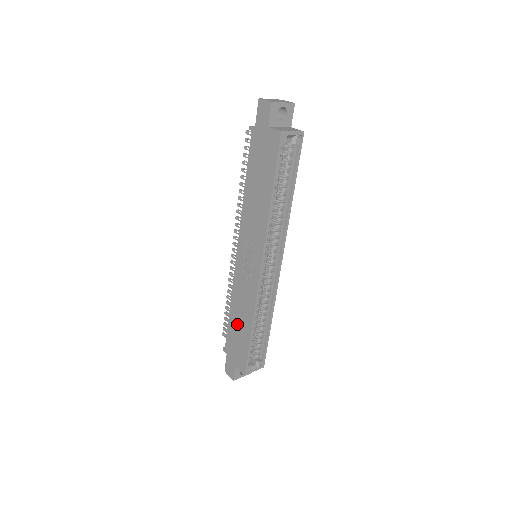
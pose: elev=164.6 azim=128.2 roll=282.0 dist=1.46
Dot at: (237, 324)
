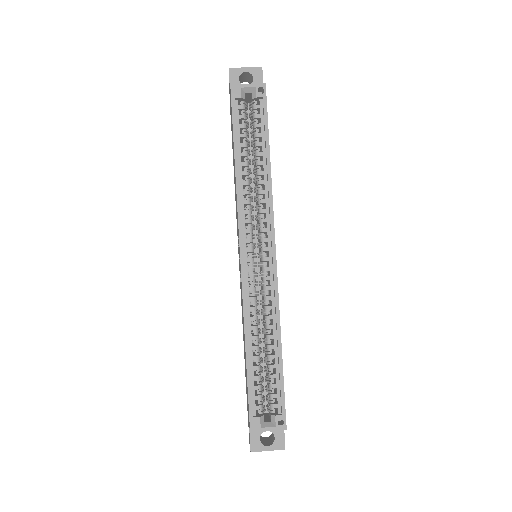
Dot at: occluded
